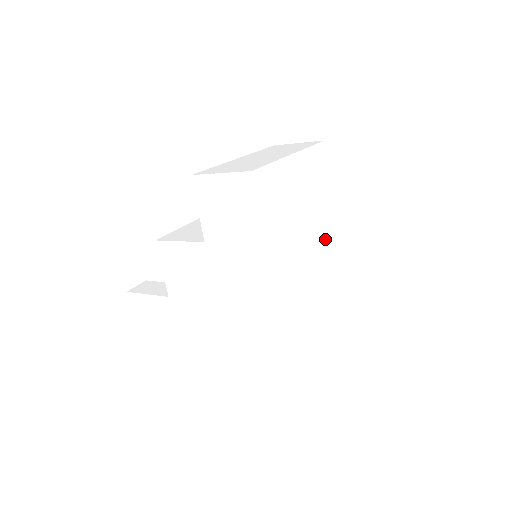
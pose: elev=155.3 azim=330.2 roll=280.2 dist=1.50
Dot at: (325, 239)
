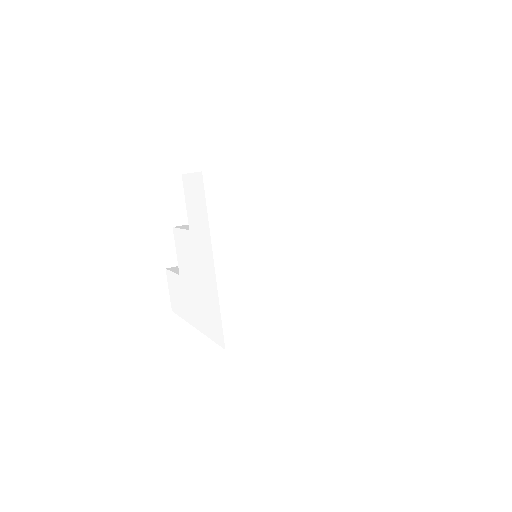
Dot at: (319, 251)
